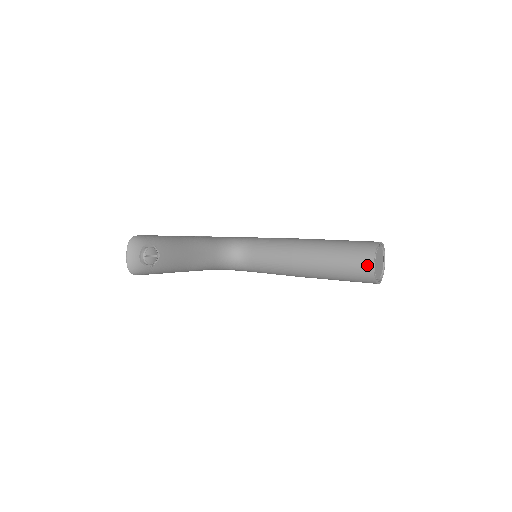
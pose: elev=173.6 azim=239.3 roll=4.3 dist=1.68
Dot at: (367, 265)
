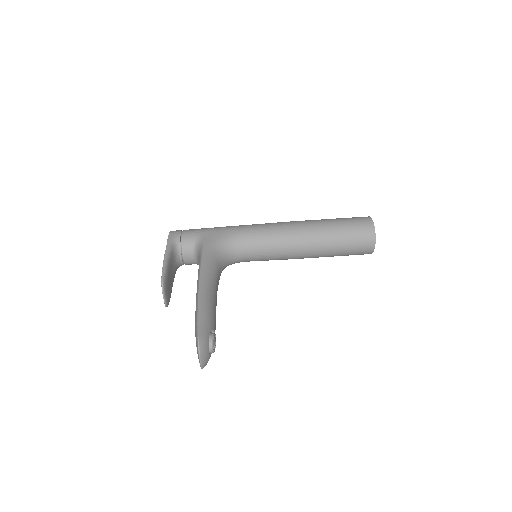
Dot at: (369, 248)
